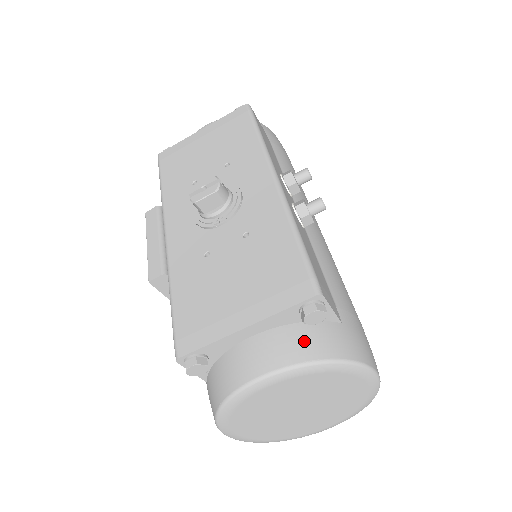
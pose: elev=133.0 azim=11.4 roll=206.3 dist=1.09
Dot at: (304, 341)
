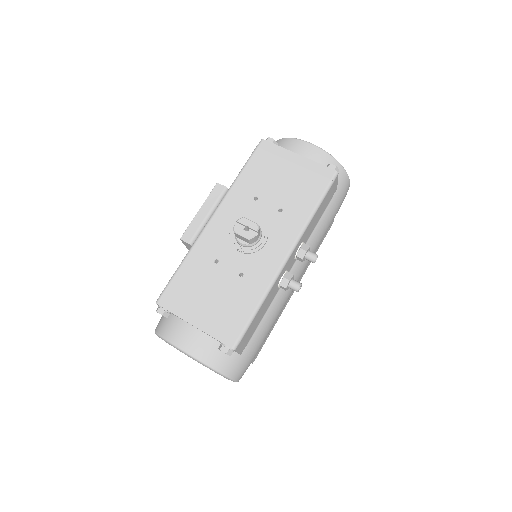
Dot at: (213, 353)
